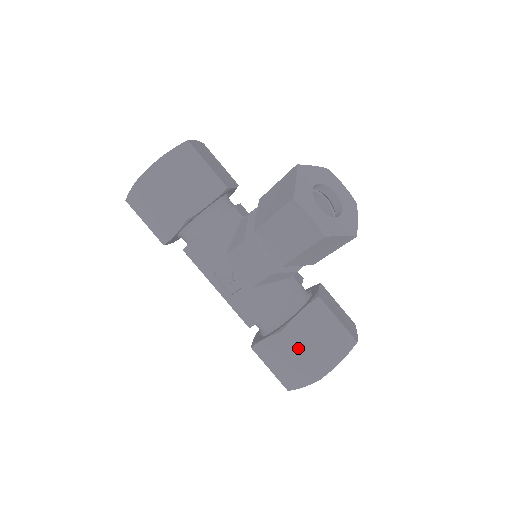
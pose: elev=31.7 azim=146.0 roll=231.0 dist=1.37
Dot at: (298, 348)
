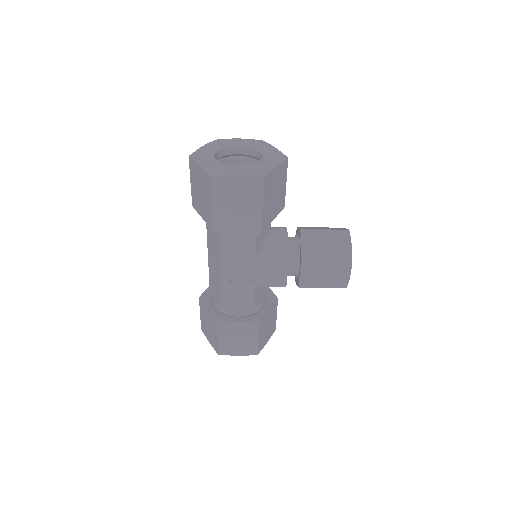
Dot at: (259, 334)
